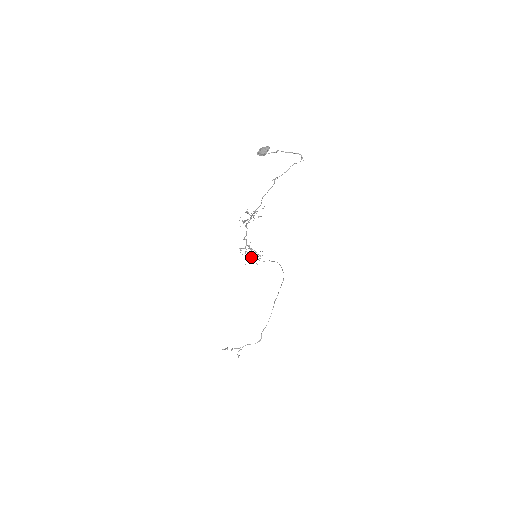
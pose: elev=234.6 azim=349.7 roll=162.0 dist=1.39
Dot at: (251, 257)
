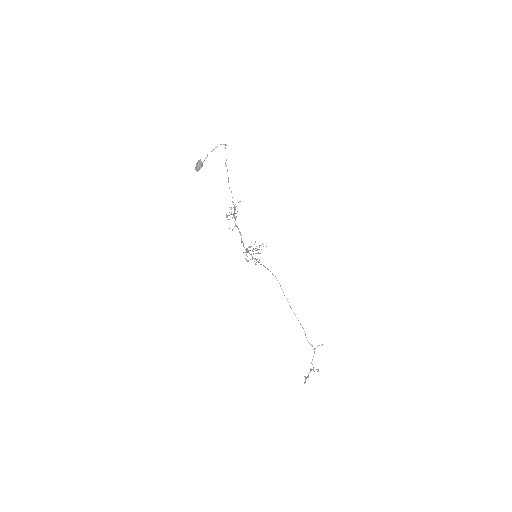
Dot at: (254, 261)
